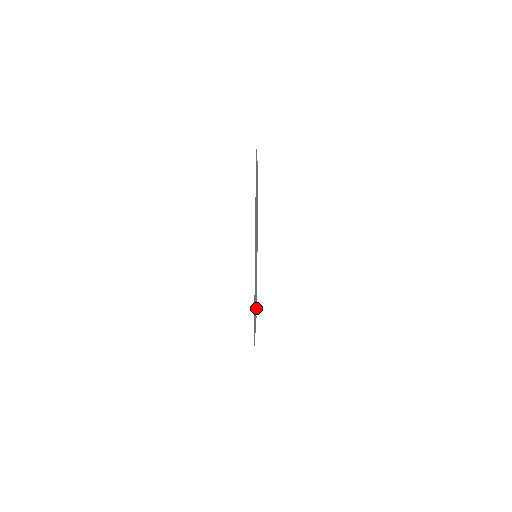
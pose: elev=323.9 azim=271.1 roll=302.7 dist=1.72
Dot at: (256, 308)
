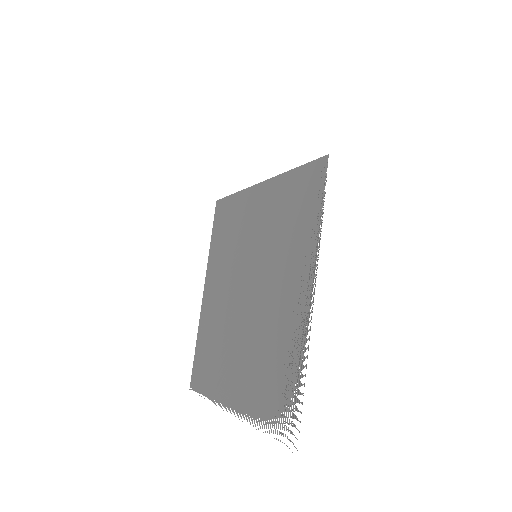
Dot at: (290, 377)
